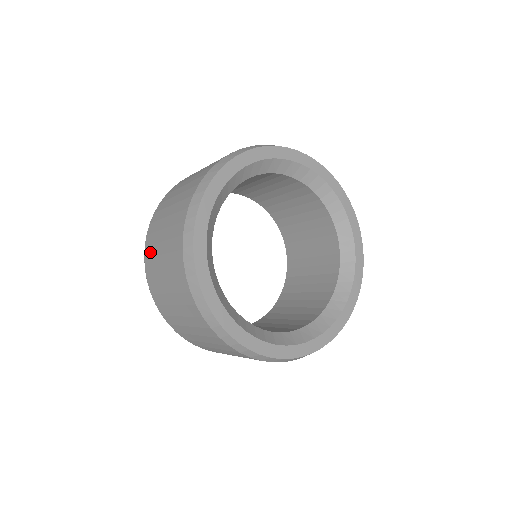
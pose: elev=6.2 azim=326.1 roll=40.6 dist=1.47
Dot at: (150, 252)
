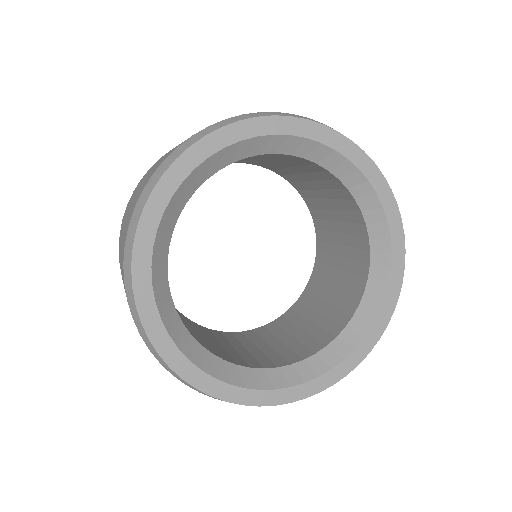
Dot at: occluded
